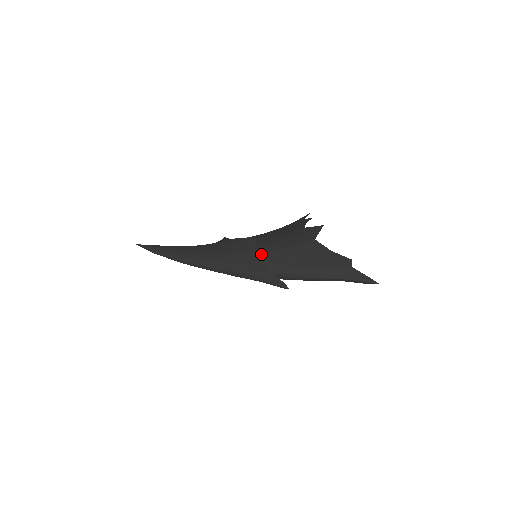
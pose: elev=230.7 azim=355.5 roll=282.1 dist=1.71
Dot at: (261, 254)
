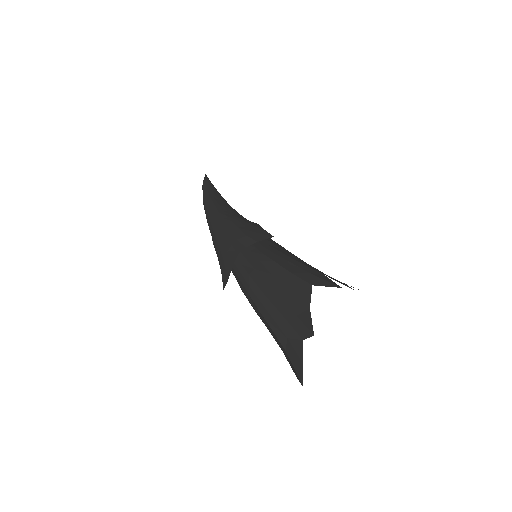
Dot at: (254, 248)
